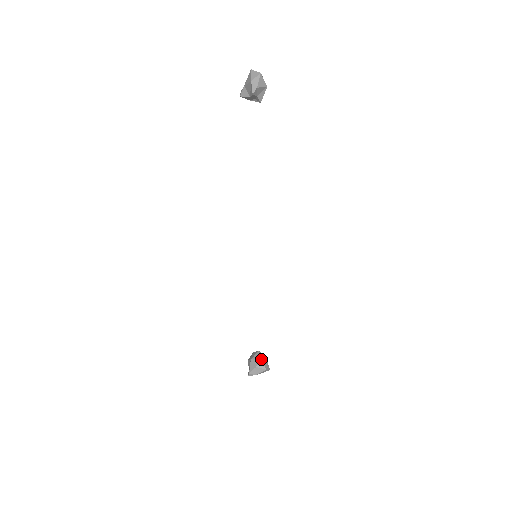
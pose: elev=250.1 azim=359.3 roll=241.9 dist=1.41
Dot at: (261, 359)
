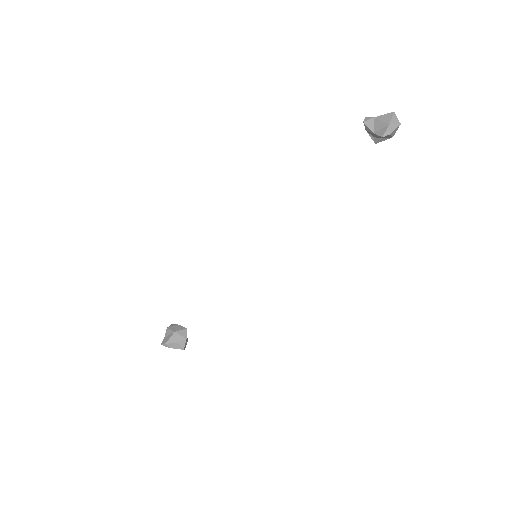
Dot at: (186, 338)
